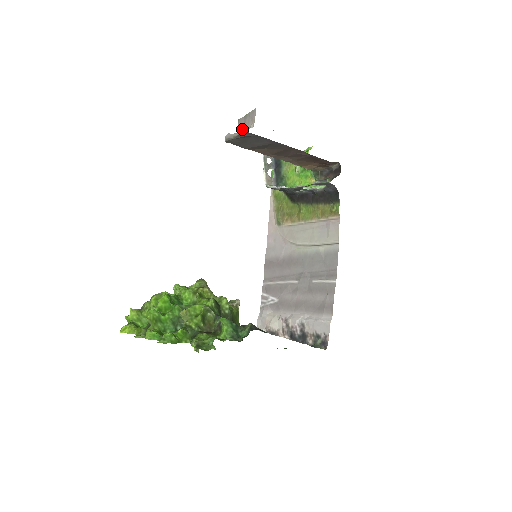
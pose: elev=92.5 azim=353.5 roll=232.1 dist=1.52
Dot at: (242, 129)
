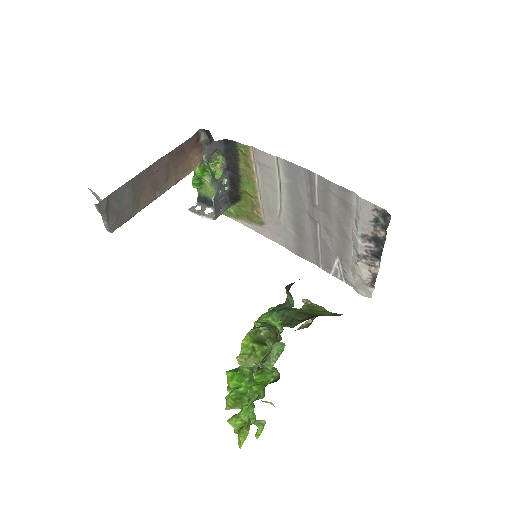
Dot at: occluded
